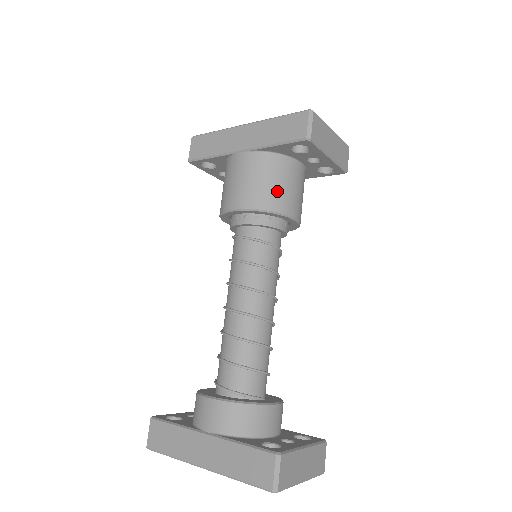
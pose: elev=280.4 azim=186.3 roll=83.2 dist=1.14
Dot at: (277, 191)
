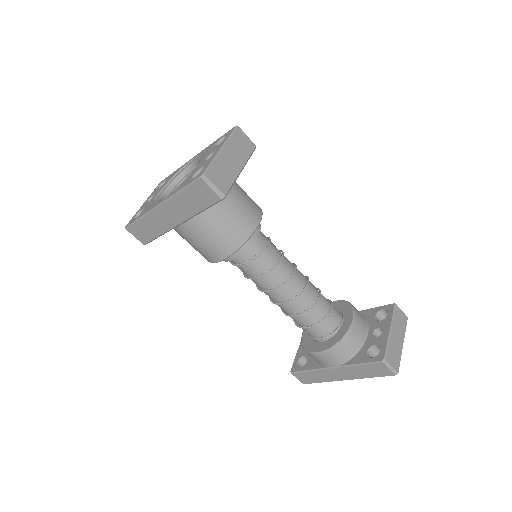
Dot at: (233, 228)
